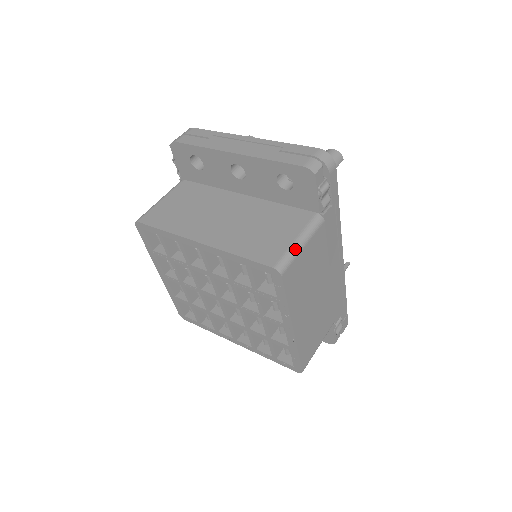
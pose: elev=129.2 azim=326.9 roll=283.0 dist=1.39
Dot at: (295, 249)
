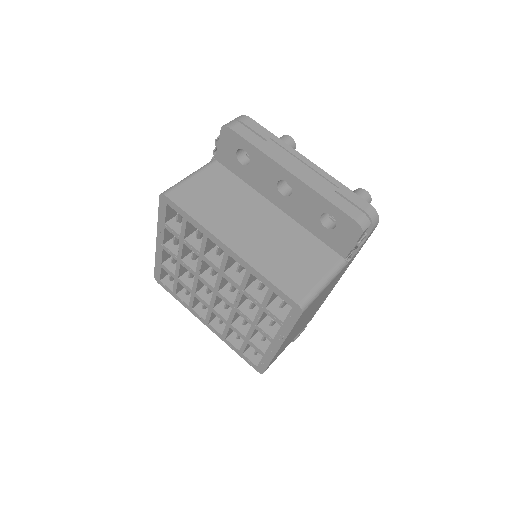
Dot at: (319, 290)
